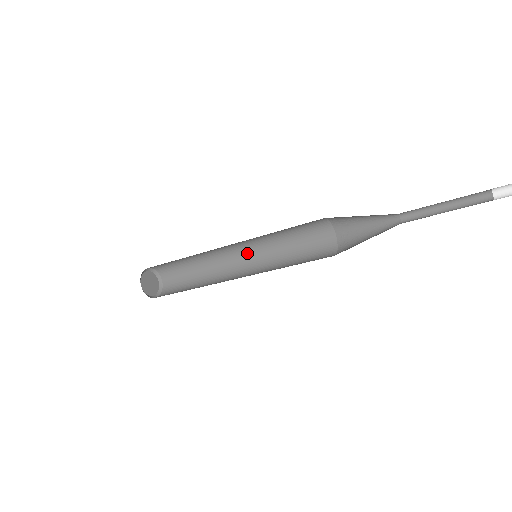
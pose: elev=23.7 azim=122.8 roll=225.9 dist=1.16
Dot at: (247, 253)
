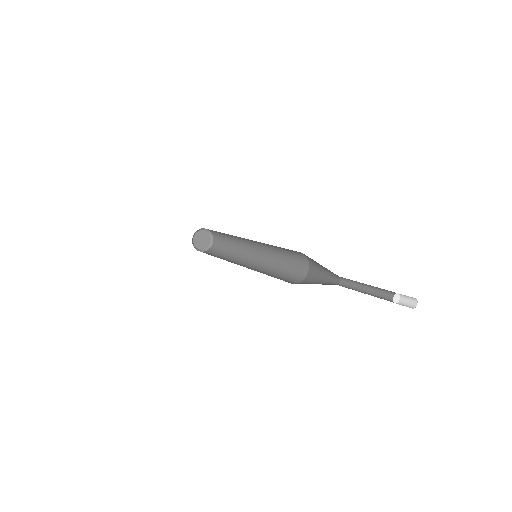
Dot at: occluded
